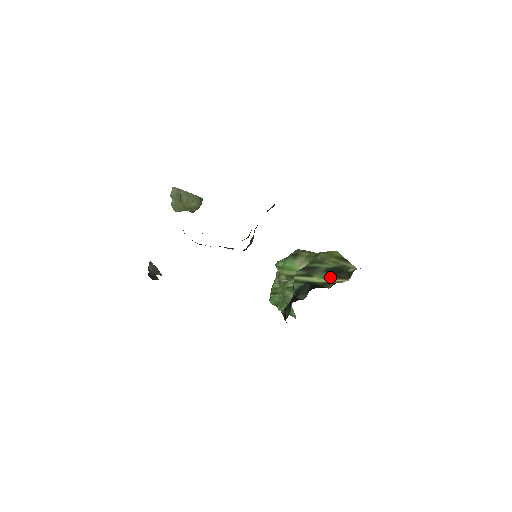
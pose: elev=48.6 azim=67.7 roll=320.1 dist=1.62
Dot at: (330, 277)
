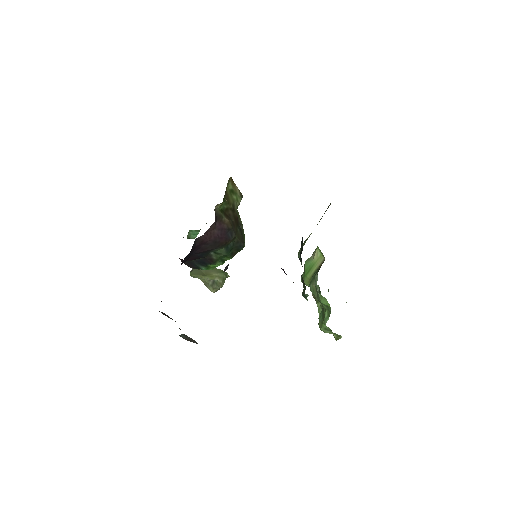
Dot at: occluded
